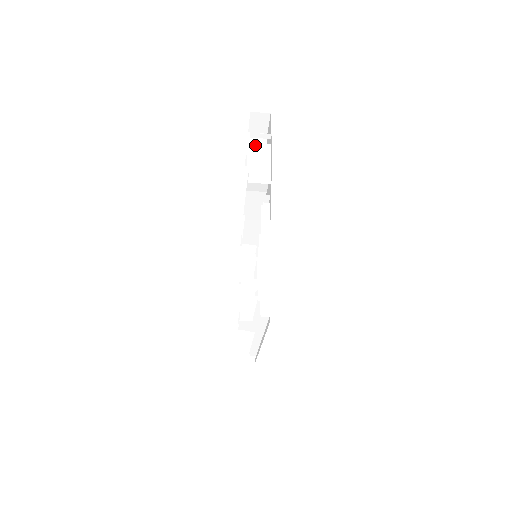
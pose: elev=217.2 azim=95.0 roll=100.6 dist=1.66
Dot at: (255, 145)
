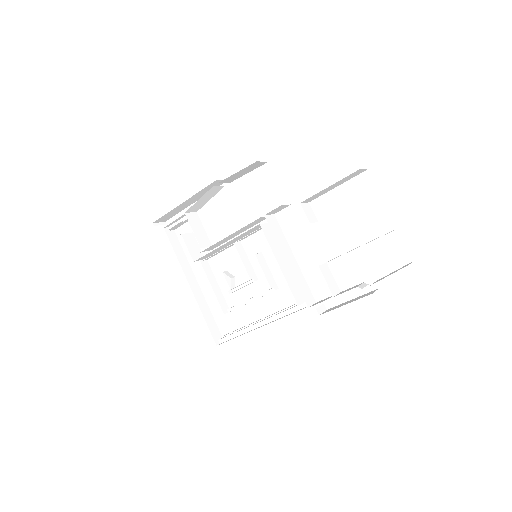
Dot at: occluded
